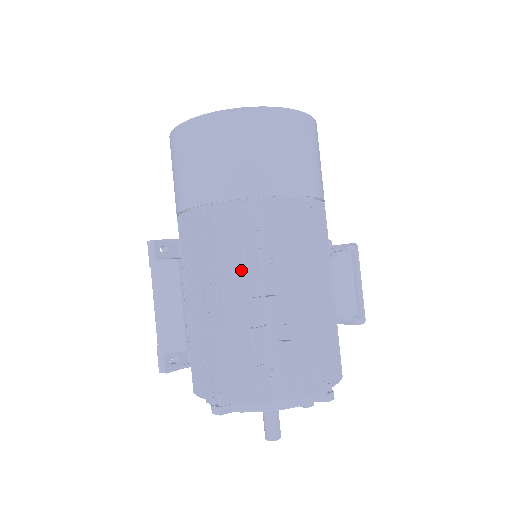
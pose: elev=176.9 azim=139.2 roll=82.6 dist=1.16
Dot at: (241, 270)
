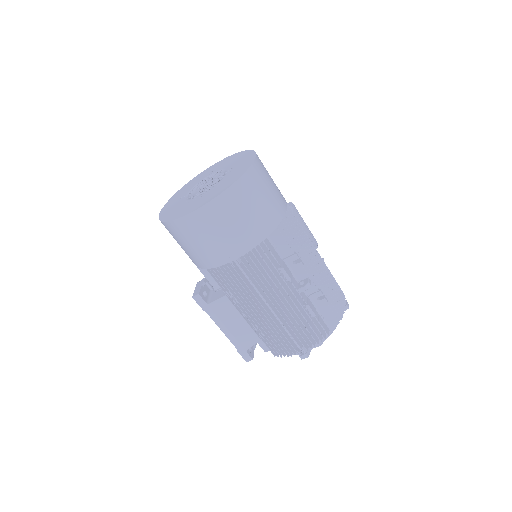
Dot at: (284, 279)
